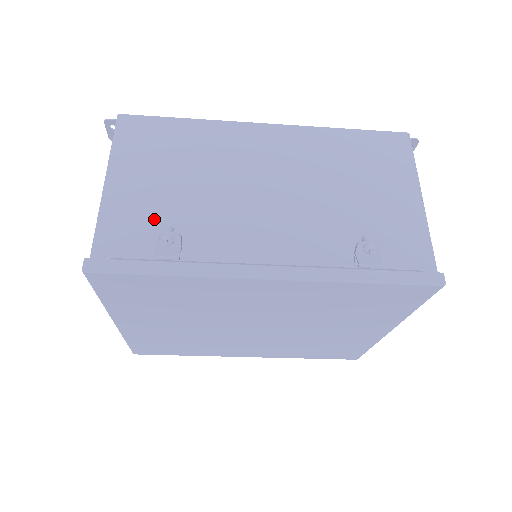
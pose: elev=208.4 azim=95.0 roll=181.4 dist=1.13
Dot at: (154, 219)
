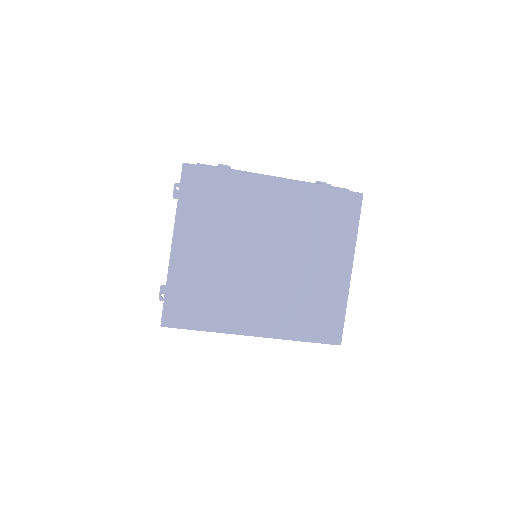
Dot at: occluded
